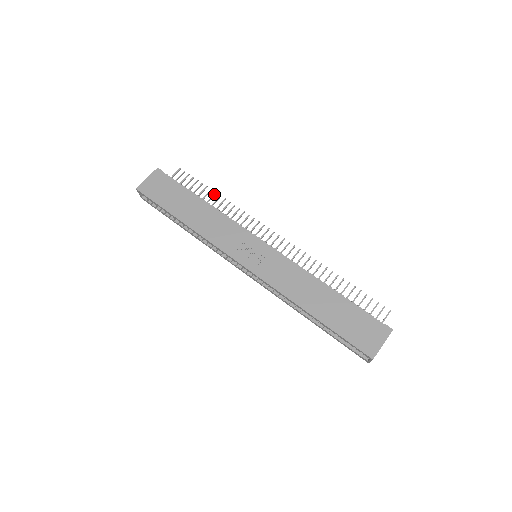
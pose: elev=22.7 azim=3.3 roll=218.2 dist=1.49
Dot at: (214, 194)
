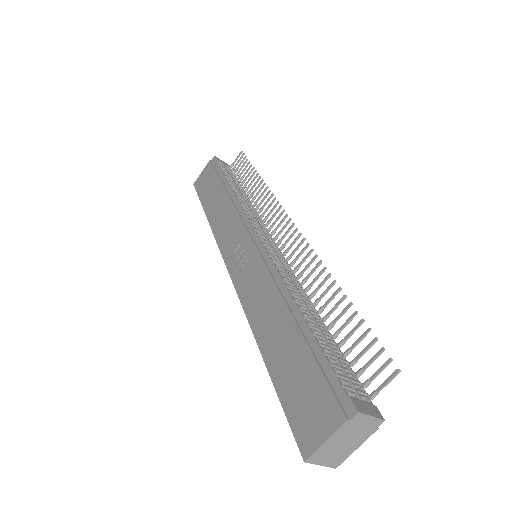
Dot at: (255, 176)
